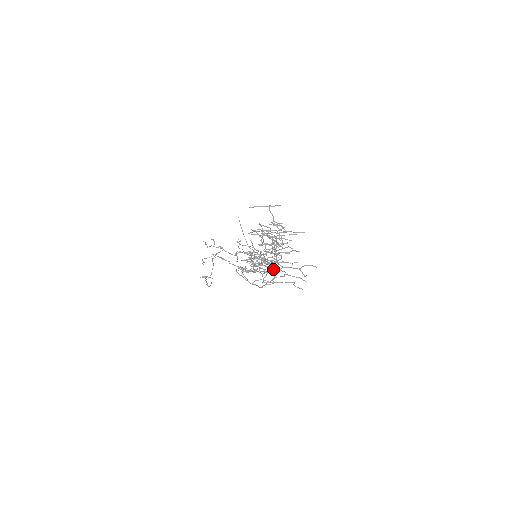
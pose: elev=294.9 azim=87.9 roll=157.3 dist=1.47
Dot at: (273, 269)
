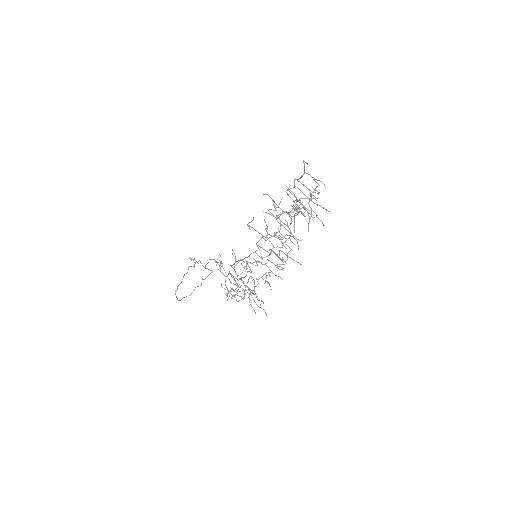
Dot at: (280, 227)
